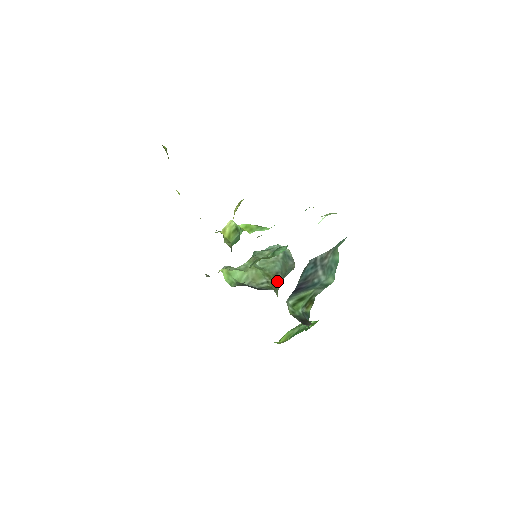
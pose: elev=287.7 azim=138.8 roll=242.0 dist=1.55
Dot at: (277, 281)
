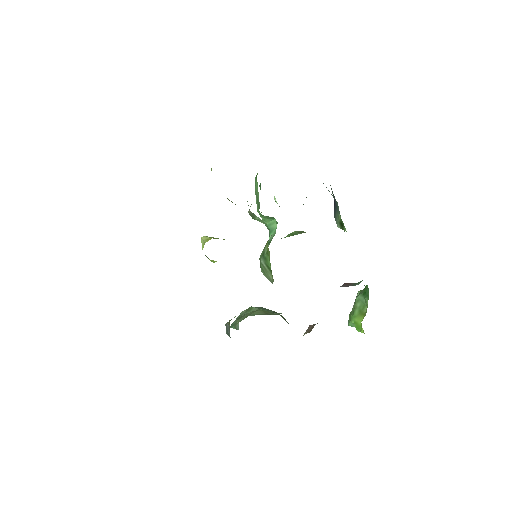
Dot at: (283, 318)
